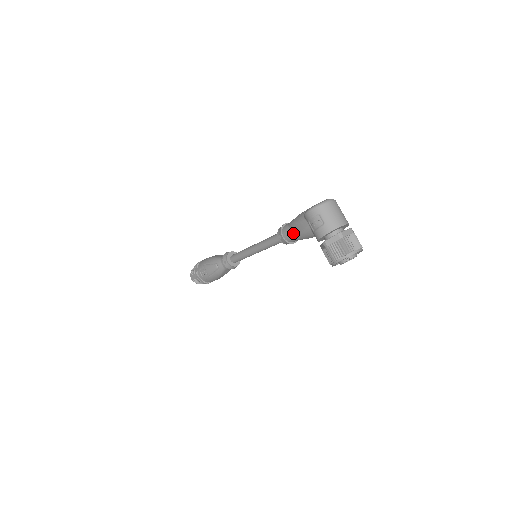
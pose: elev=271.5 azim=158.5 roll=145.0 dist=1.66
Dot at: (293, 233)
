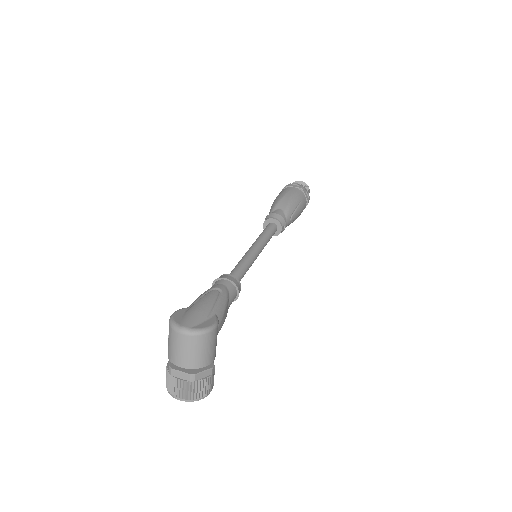
Dot at: occluded
